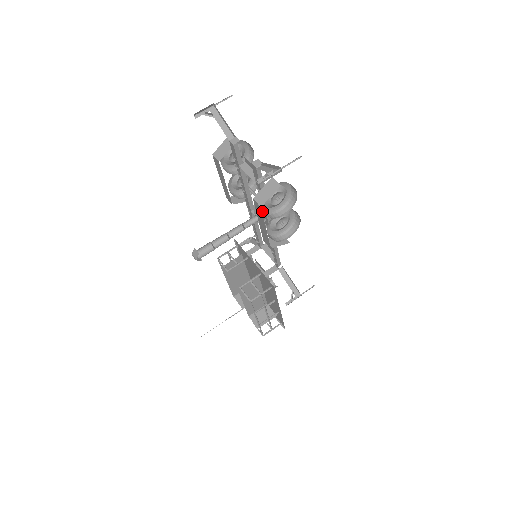
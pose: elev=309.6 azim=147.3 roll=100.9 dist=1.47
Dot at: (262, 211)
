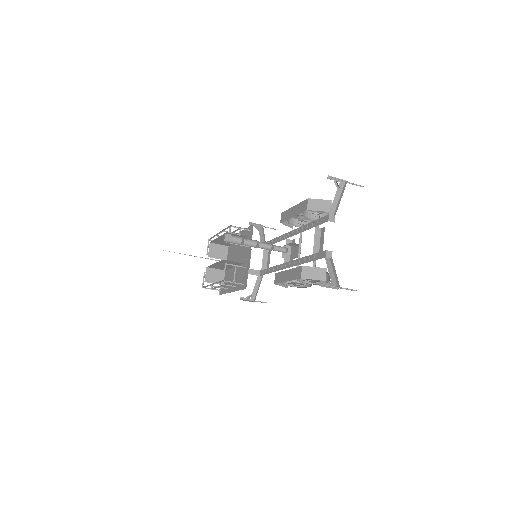
Dot at: (295, 261)
